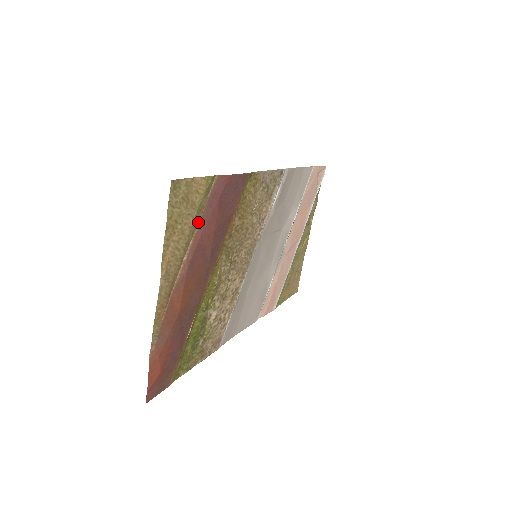
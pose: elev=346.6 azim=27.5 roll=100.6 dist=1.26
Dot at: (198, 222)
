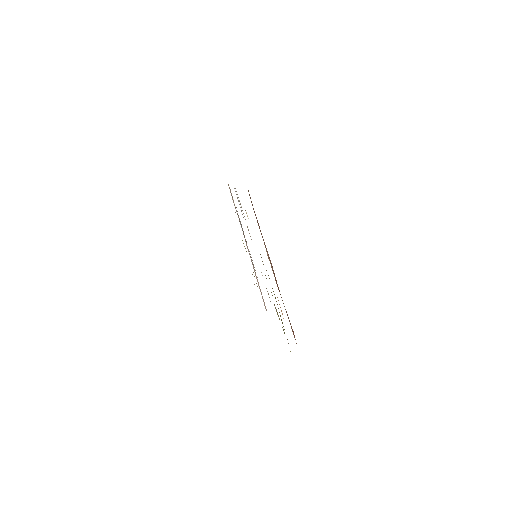
Dot at: occluded
